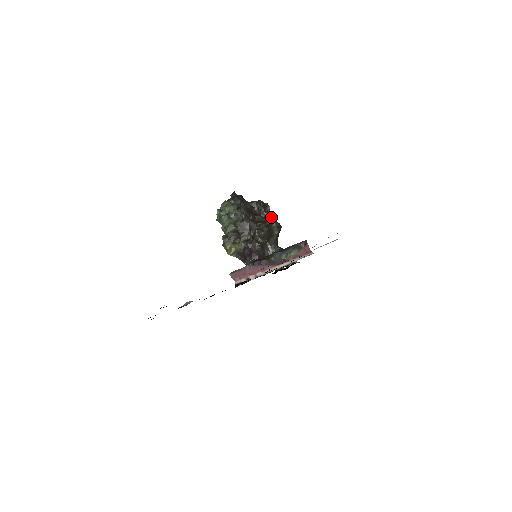
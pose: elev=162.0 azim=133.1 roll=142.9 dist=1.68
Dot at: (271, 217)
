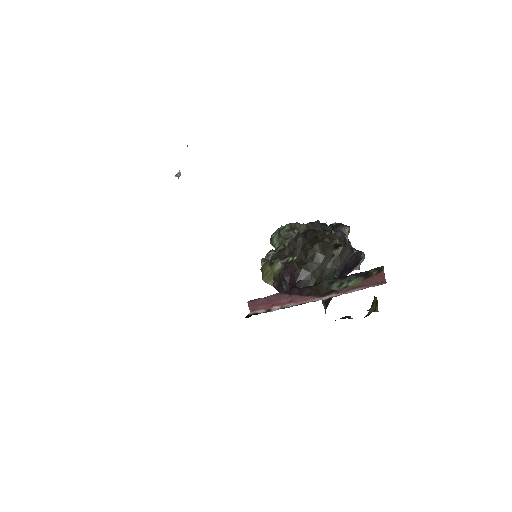
Dot at: (339, 236)
